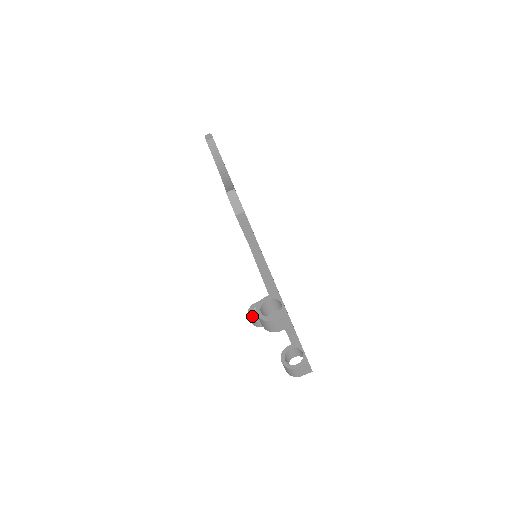
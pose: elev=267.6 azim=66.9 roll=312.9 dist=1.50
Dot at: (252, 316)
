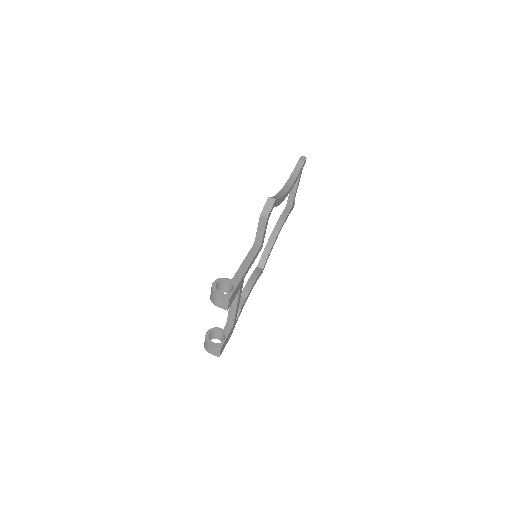
Dot at: occluded
